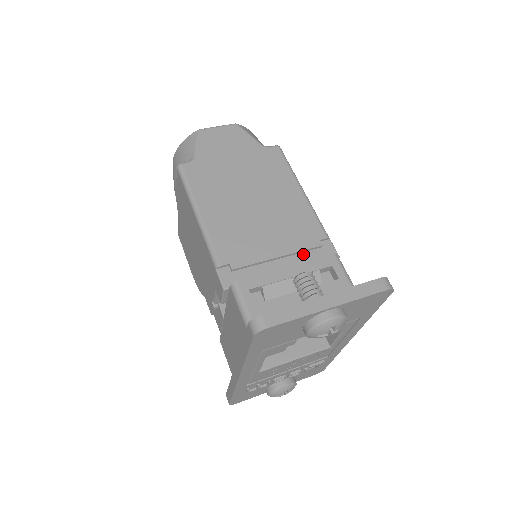
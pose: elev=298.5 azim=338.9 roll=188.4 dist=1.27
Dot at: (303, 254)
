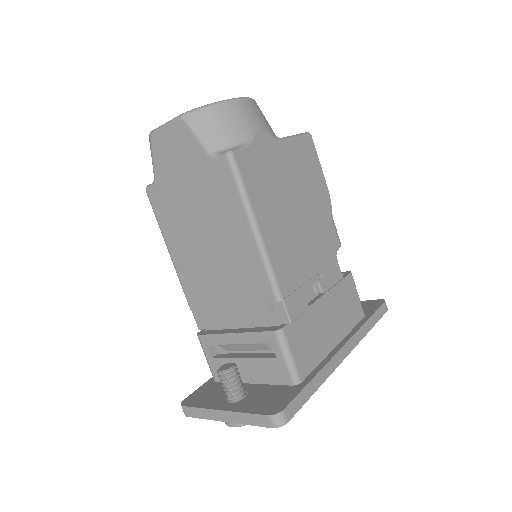
Dot at: (256, 312)
